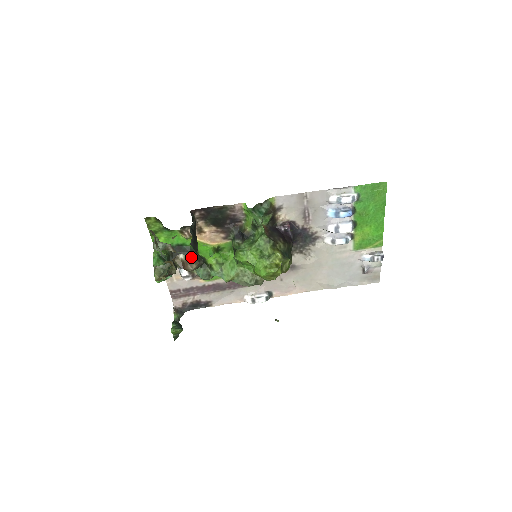
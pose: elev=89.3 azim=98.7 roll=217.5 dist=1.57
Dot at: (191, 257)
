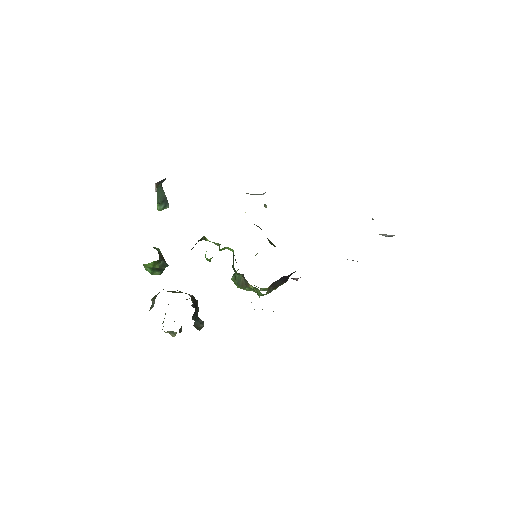
Dot at: occluded
